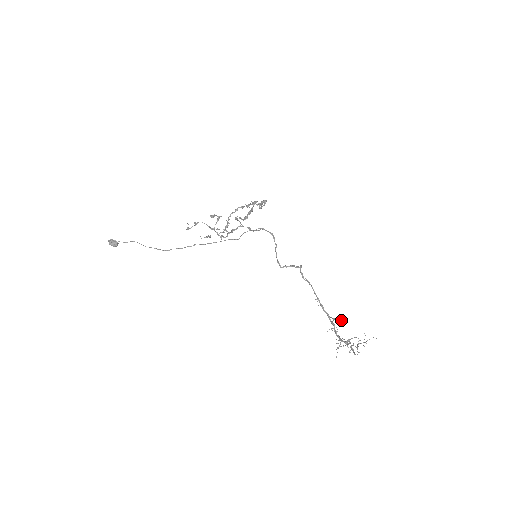
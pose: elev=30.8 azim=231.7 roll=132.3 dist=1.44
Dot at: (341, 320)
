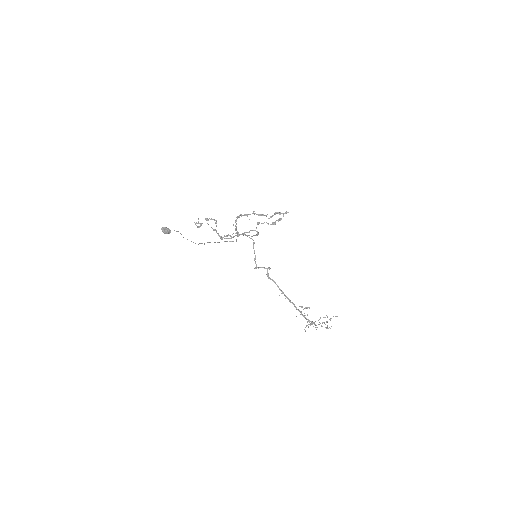
Dot at: (309, 307)
